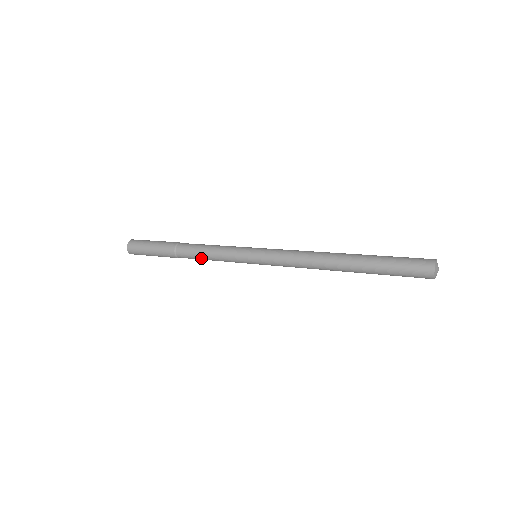
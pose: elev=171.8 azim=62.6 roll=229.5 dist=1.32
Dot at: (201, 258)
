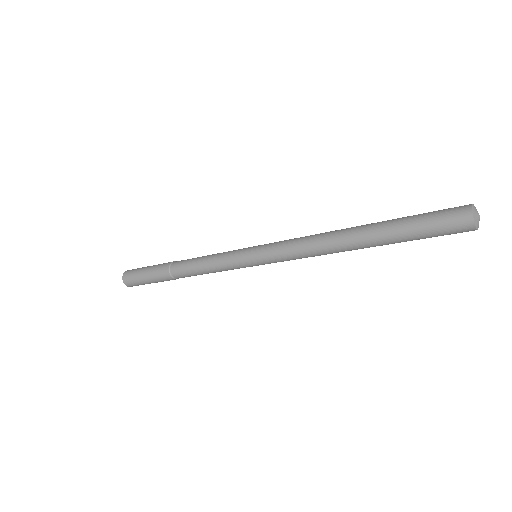
Dot at: (197, 272)
